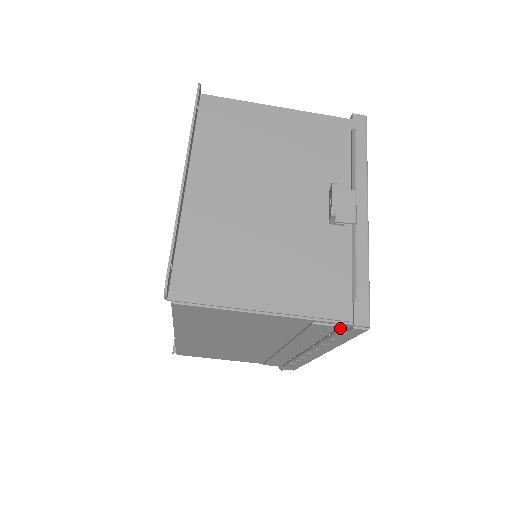
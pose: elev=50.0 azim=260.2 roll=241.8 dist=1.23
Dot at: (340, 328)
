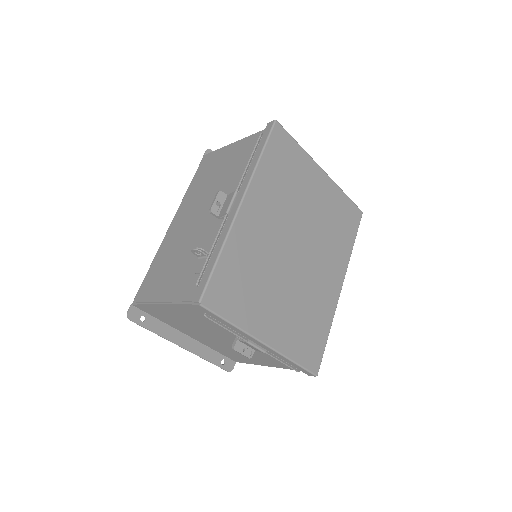
Dot at: occluded
